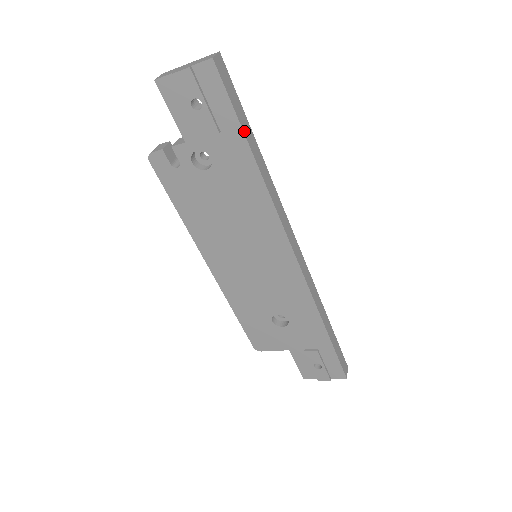
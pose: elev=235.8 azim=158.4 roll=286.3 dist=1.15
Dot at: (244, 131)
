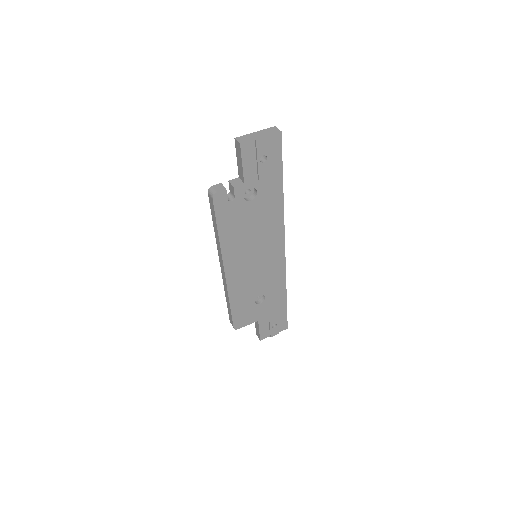
Dot at: (282, 174)
